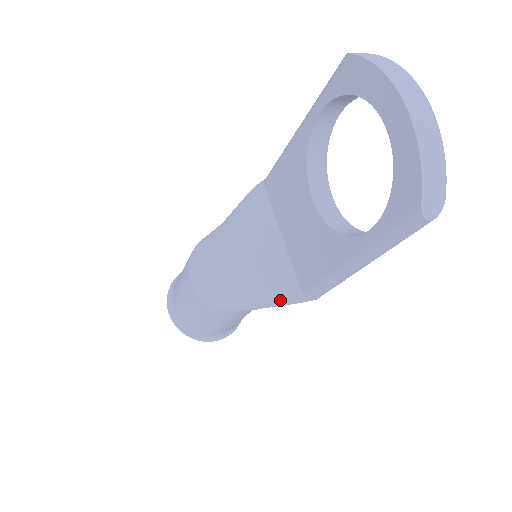
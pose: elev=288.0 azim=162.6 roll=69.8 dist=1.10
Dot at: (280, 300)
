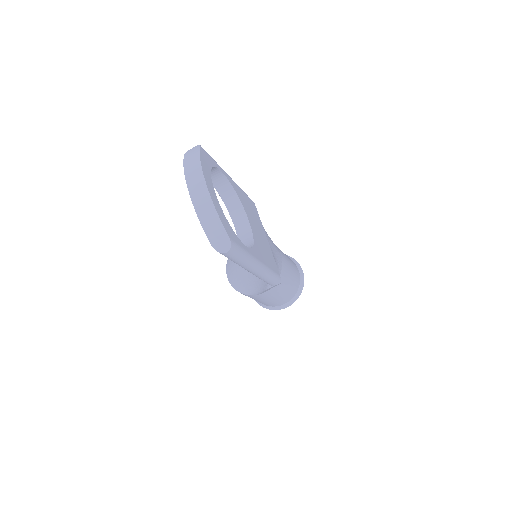
Dot at: (263, 287)
